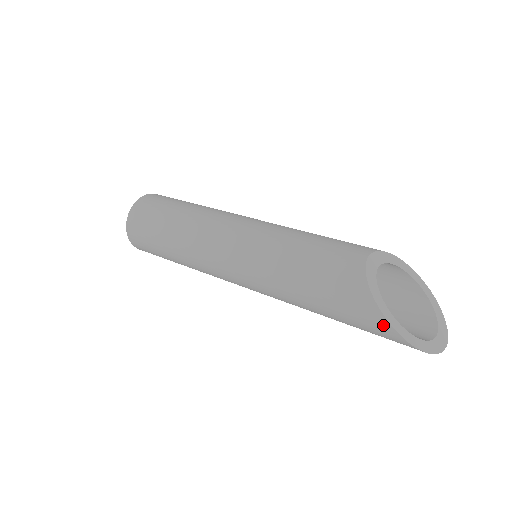
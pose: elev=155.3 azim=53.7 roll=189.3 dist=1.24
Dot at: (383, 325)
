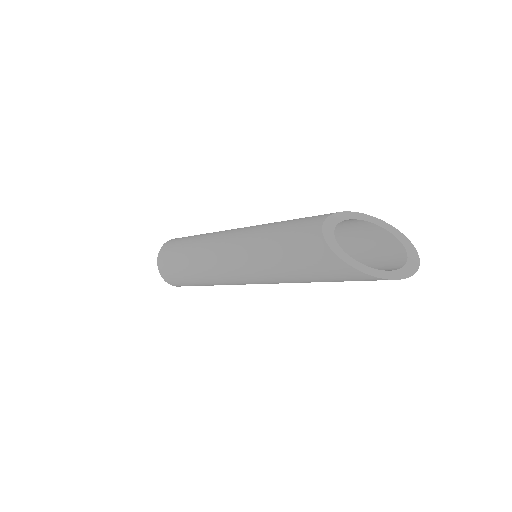
Dot at: (353, 272)
